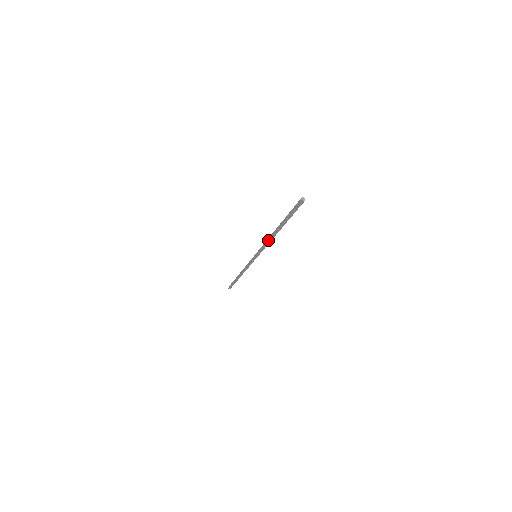
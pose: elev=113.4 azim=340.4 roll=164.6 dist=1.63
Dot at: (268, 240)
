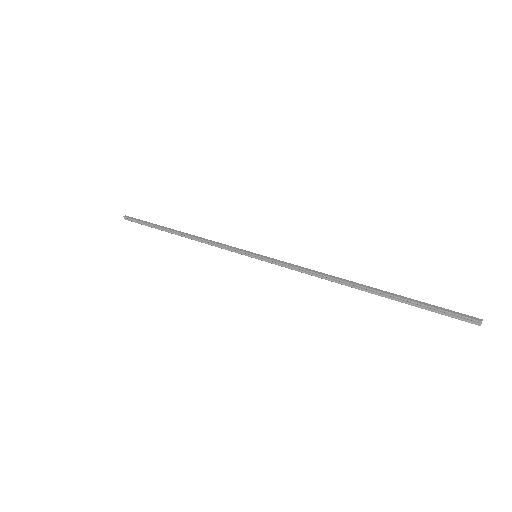
Dot at: (321, 278)
